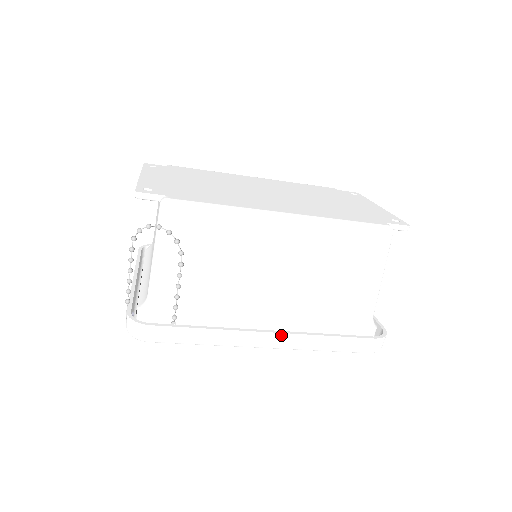
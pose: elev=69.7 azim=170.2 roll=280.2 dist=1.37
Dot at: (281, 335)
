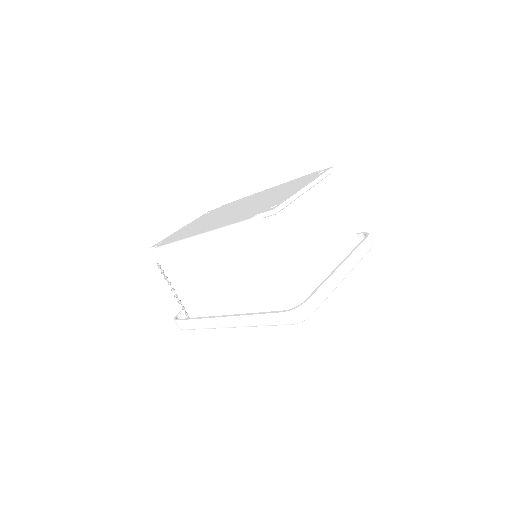
Dot at: (229, 318)
